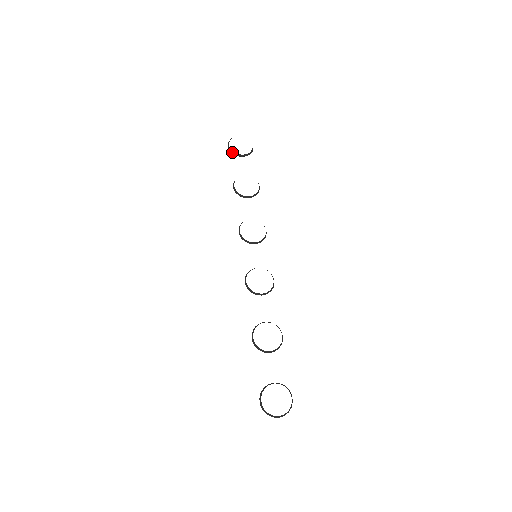
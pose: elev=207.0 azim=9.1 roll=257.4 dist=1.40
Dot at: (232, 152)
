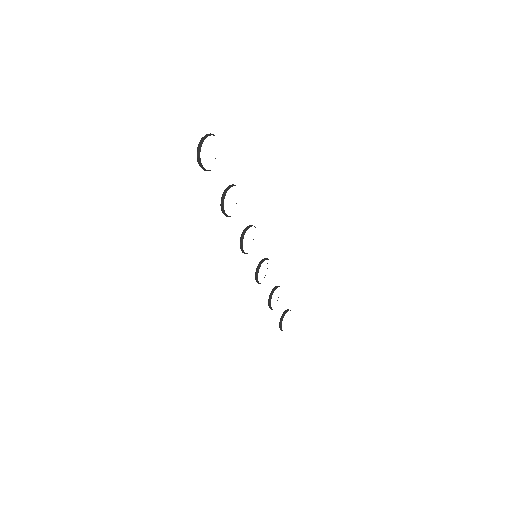
Dot at: occluded
